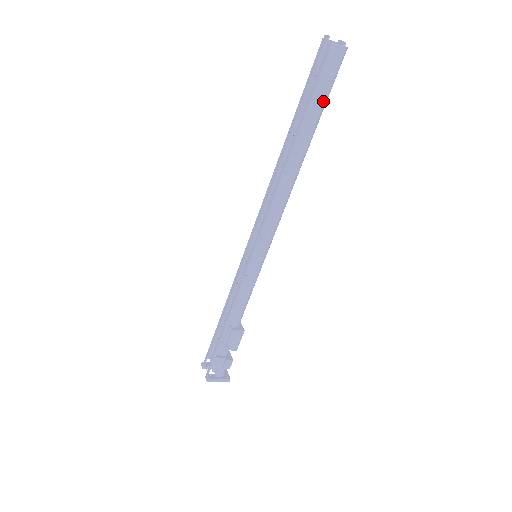
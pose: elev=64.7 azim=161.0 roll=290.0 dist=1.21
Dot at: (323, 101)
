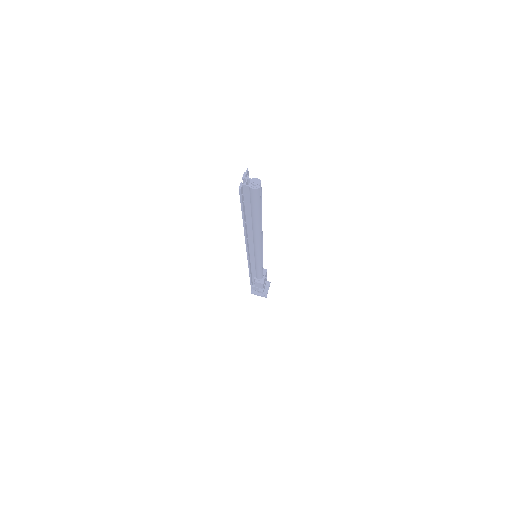
Dot at: (255, 210)
